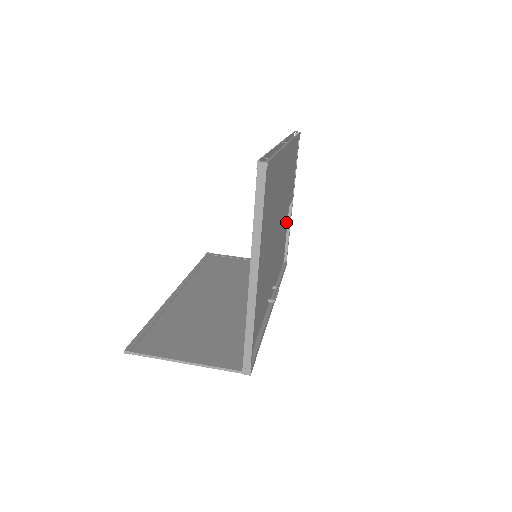
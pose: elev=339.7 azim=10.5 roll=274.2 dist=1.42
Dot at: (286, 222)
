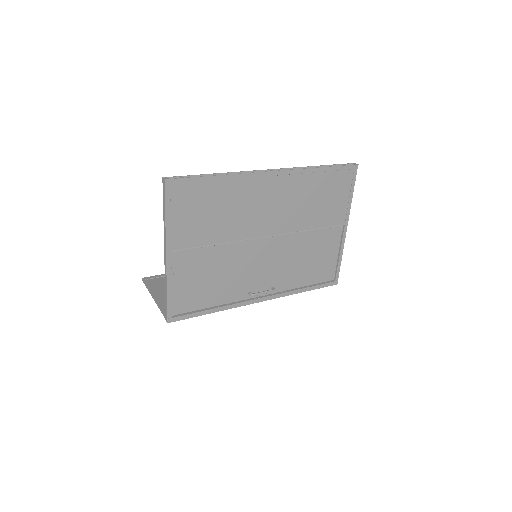
Dot at: (331, 243)
